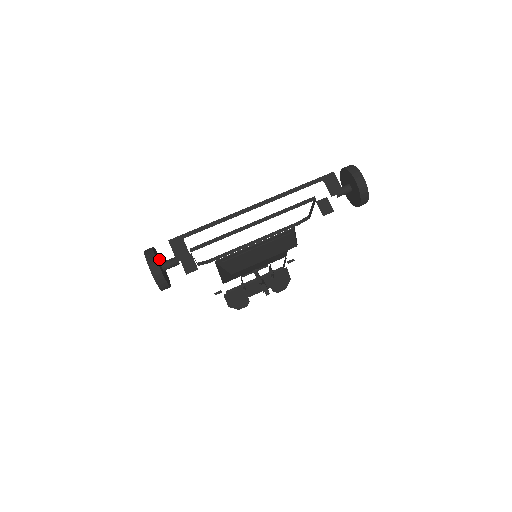
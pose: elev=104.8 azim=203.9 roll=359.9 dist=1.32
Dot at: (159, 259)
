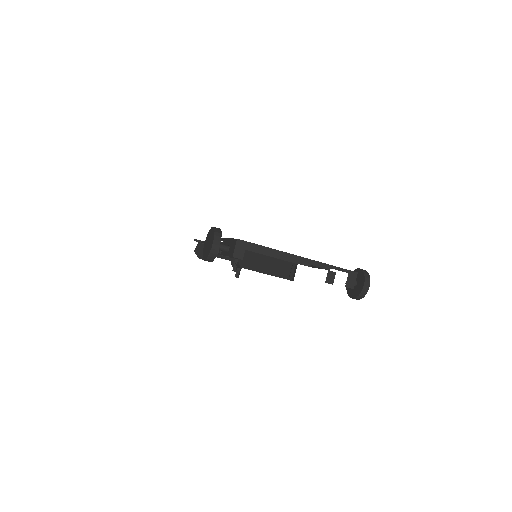
Dot at: occluded
